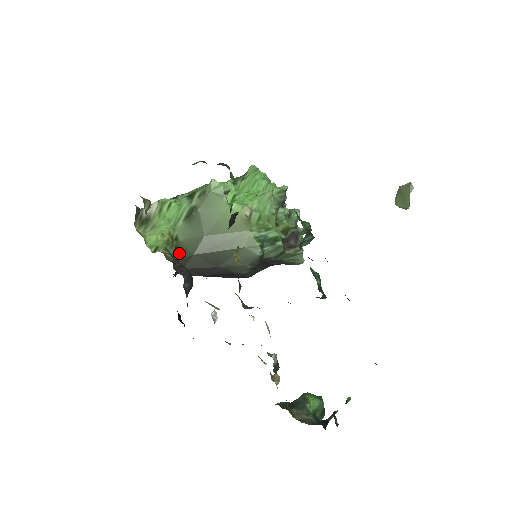
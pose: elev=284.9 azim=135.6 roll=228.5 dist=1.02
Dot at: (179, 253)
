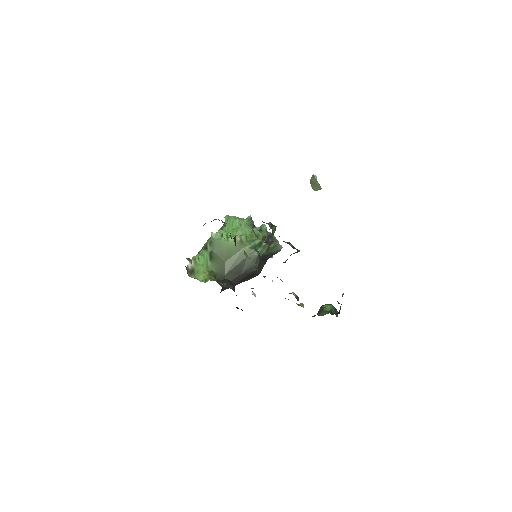
Dot at: (217, 278)
